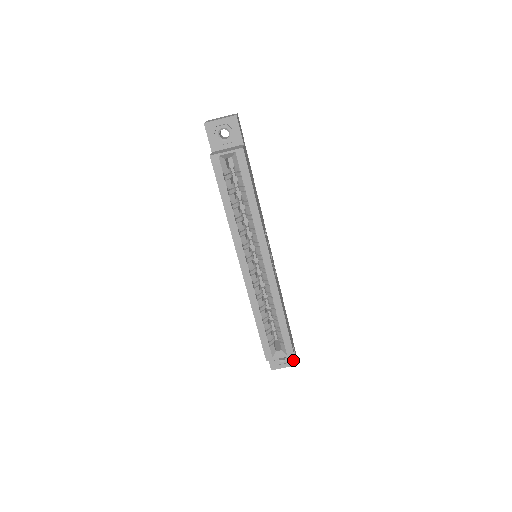
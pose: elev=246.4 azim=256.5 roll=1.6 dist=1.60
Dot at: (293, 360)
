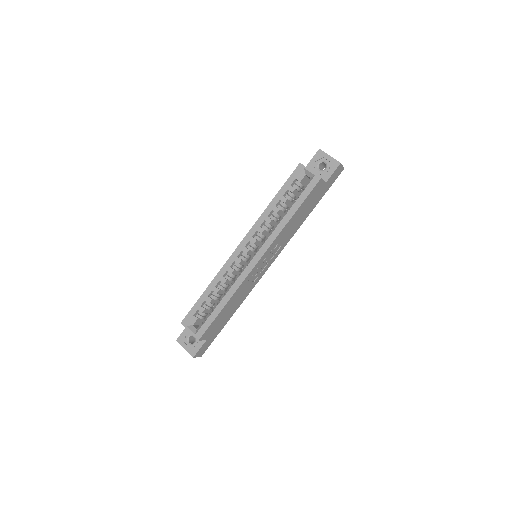
Dot at: (195, 350)
